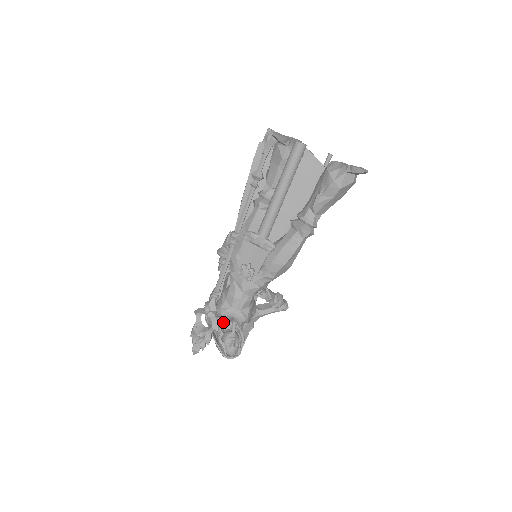
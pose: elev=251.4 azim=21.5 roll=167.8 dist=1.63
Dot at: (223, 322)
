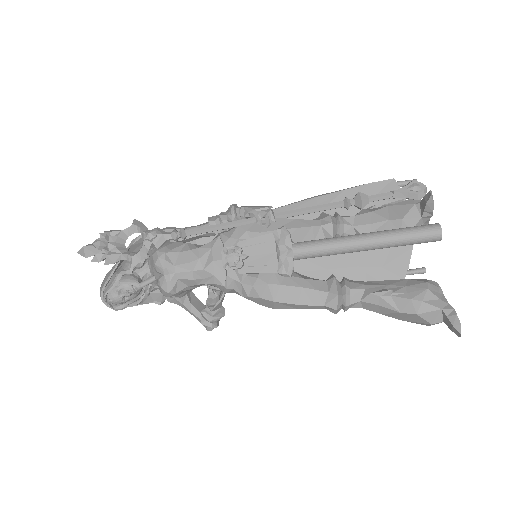
Dot at: (144, 264)
